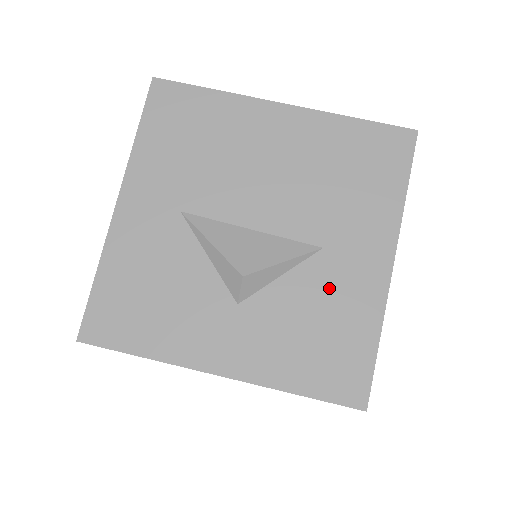
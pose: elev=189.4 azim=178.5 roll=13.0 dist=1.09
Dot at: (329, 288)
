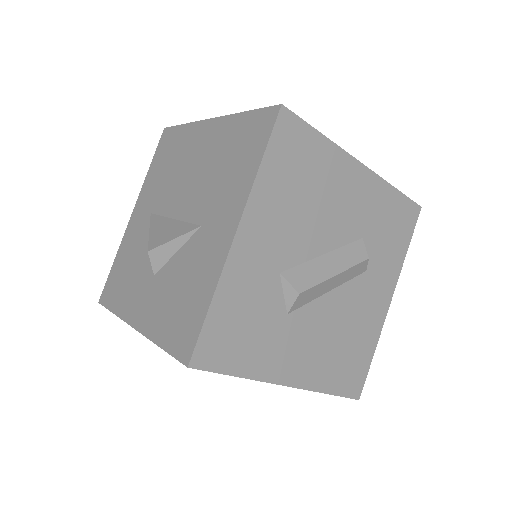
Dot at: (196, 259)
